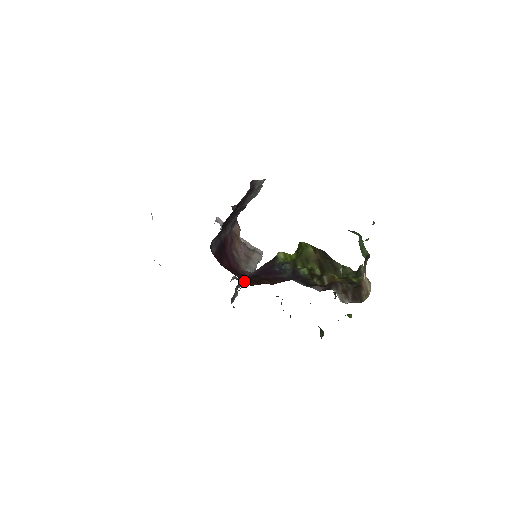
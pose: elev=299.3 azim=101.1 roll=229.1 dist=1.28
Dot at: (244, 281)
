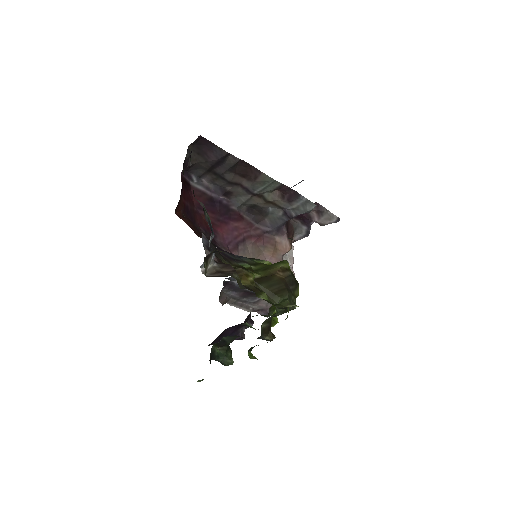
Dot at: occluded
